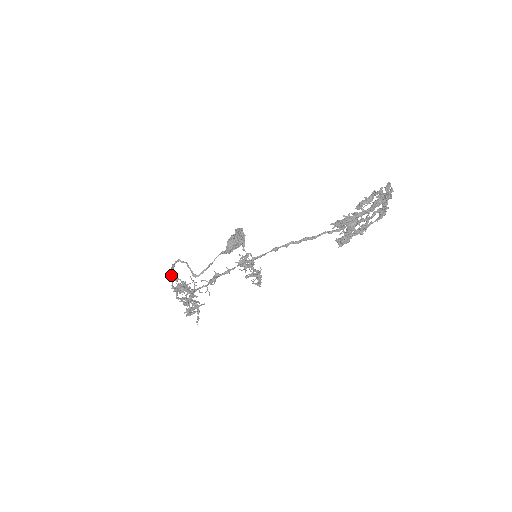
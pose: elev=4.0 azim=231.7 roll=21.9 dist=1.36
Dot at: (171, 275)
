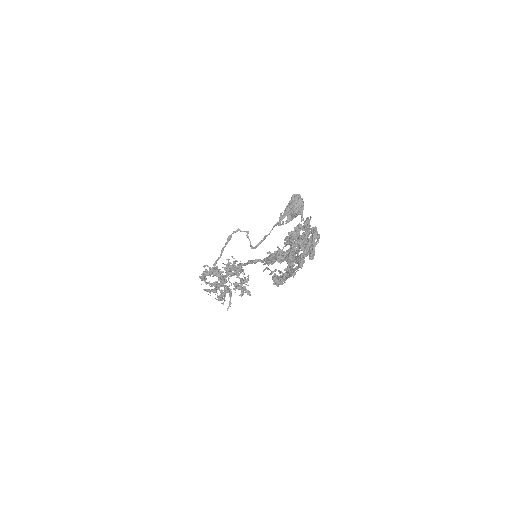
Dot at: (221, 250)
